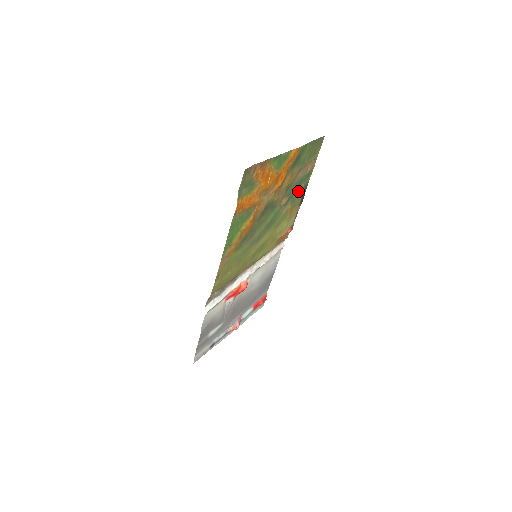
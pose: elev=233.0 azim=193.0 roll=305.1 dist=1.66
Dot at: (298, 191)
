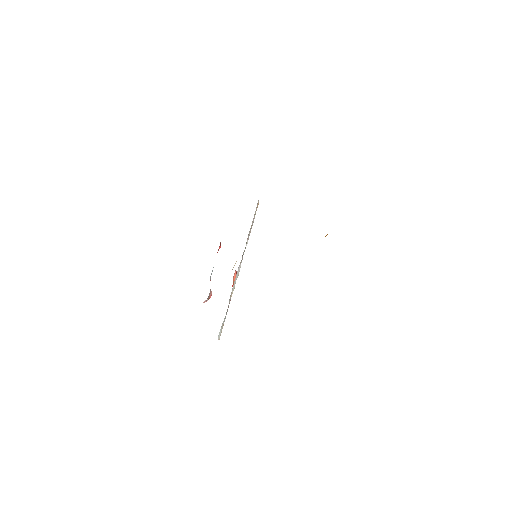
Dot at: occluded
